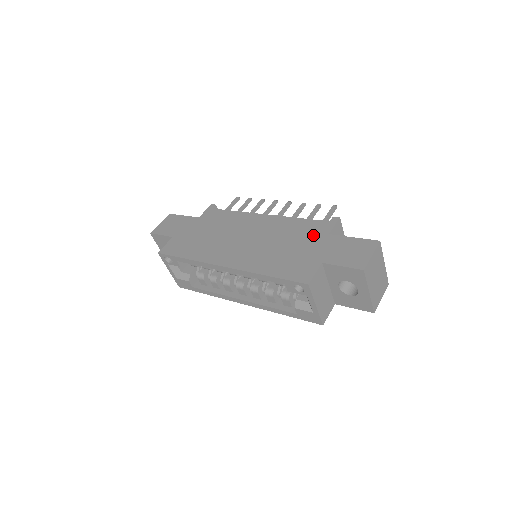
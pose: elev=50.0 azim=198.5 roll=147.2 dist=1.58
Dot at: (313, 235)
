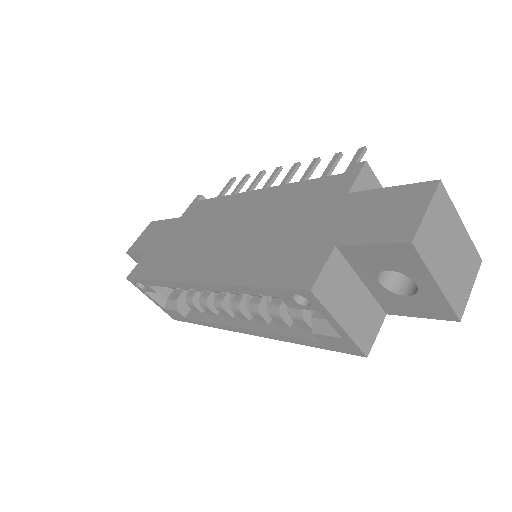
Dot at: (323, 201)
